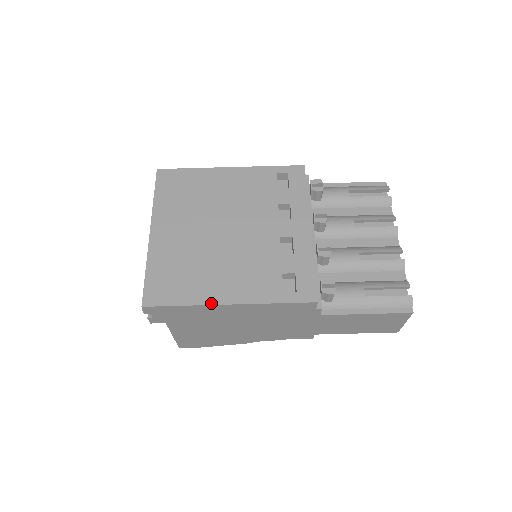
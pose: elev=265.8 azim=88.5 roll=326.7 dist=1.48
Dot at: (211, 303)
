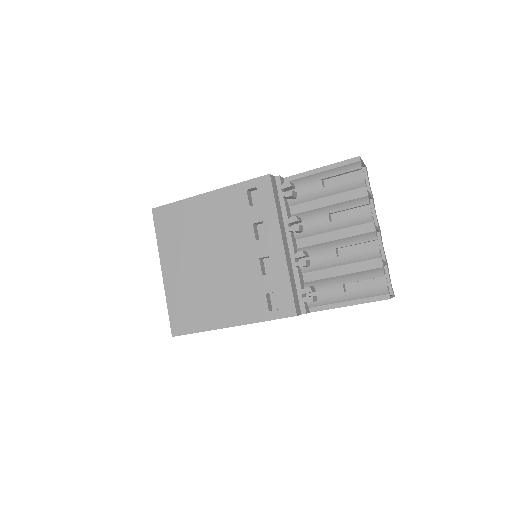
Dot at: (218, 328)
